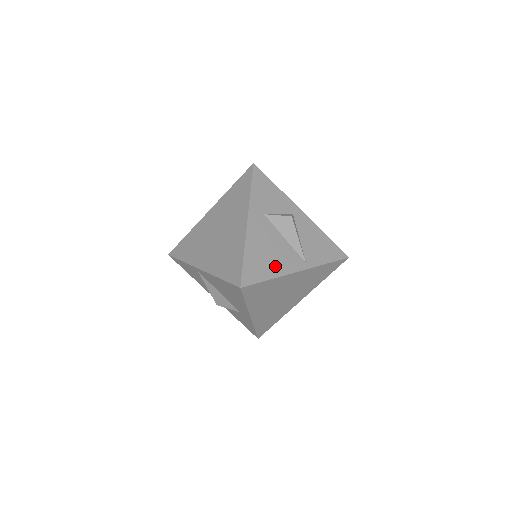
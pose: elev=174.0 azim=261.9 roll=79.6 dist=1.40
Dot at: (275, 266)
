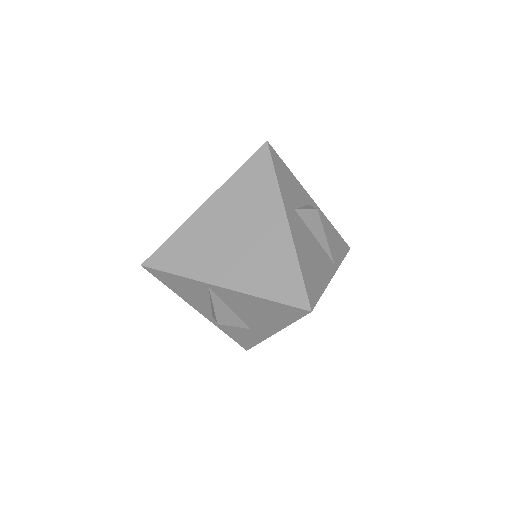
Dot at: (321, 274)
